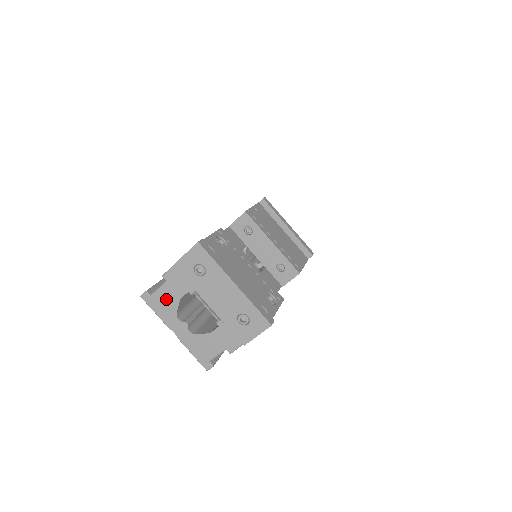
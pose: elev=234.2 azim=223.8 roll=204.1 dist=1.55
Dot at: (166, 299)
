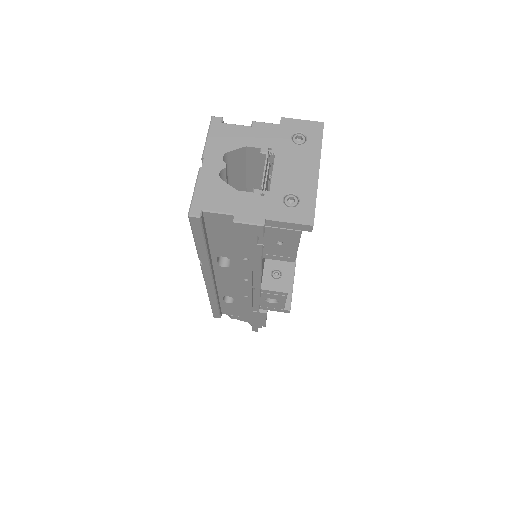
Dot at: (233, 136)
